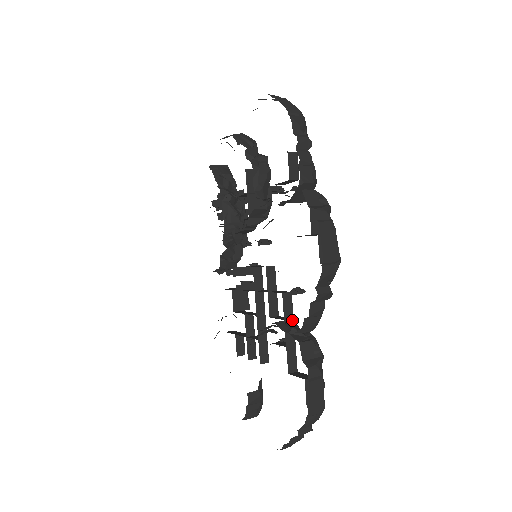
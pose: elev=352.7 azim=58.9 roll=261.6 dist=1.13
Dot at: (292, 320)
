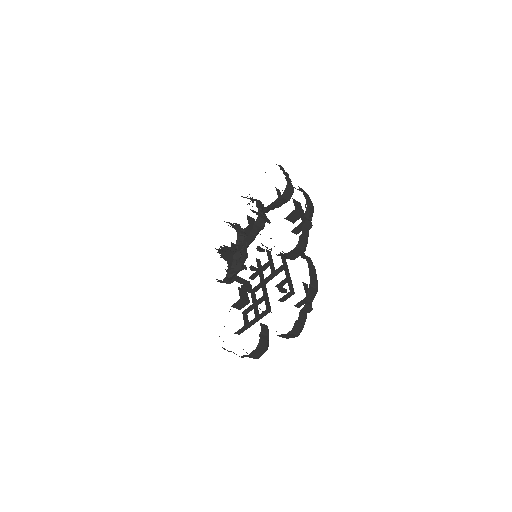
Dot at: (287, 267)
